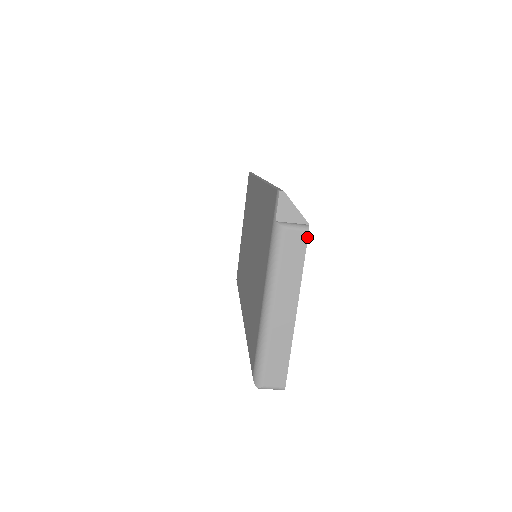
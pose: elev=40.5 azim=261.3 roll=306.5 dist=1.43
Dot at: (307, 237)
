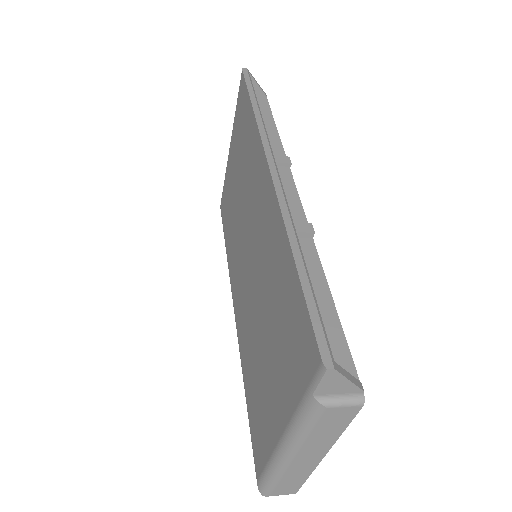
Dot at: (359, 410)
